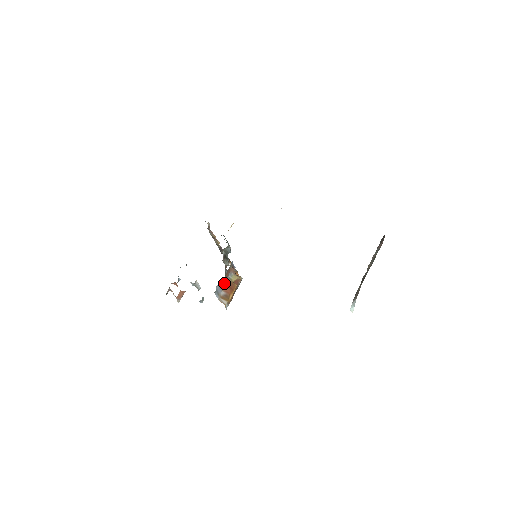
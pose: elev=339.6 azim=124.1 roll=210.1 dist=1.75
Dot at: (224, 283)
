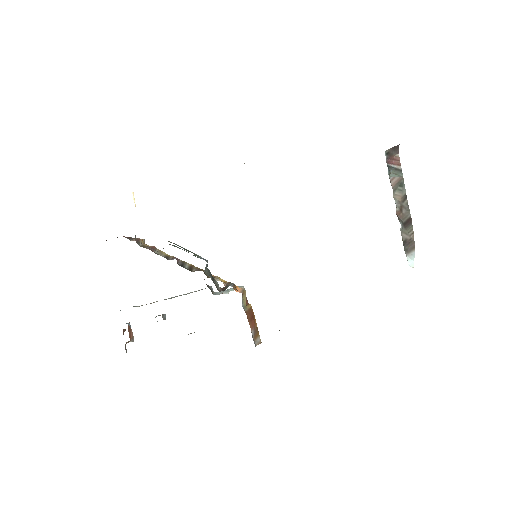
Dot at: occluded
